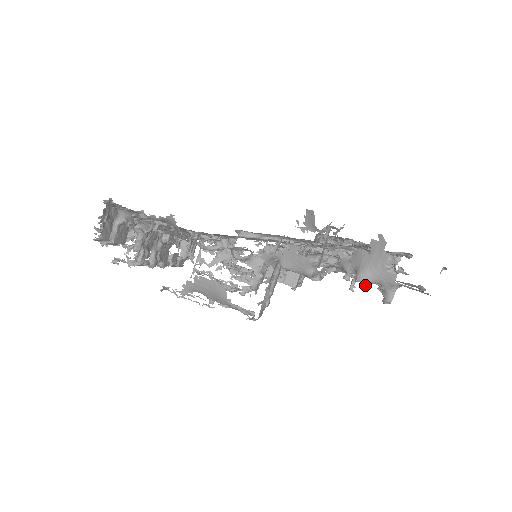
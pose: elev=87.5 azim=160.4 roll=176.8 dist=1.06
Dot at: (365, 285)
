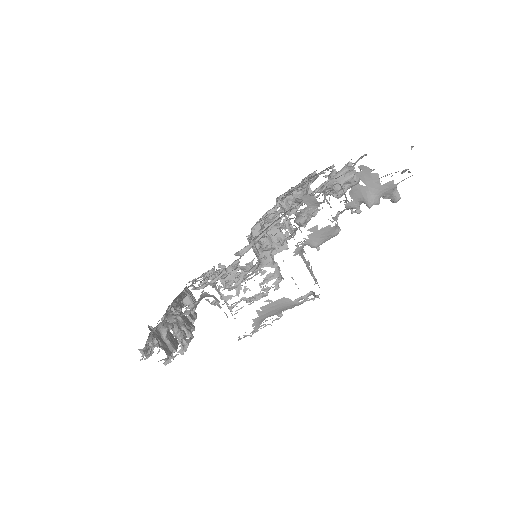
Dot at: occluded
